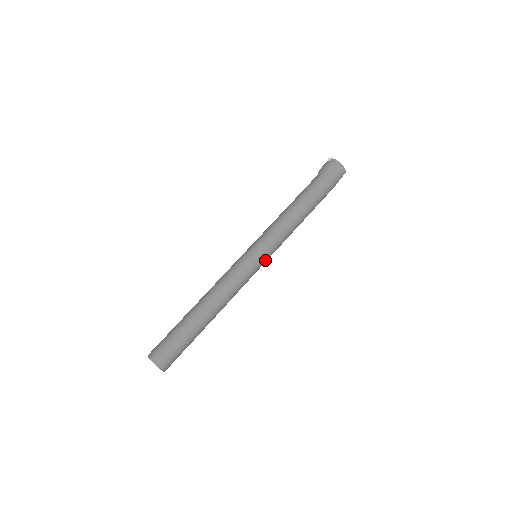
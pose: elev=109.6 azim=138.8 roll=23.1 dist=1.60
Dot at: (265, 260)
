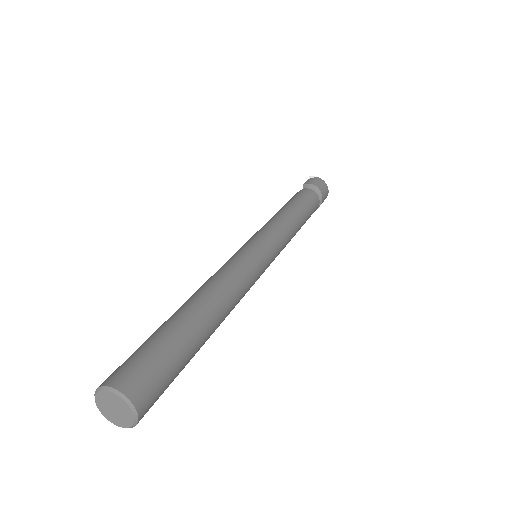
Dot at: occluded
